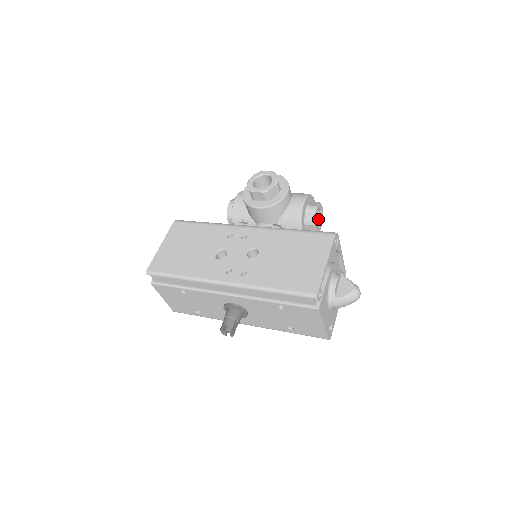
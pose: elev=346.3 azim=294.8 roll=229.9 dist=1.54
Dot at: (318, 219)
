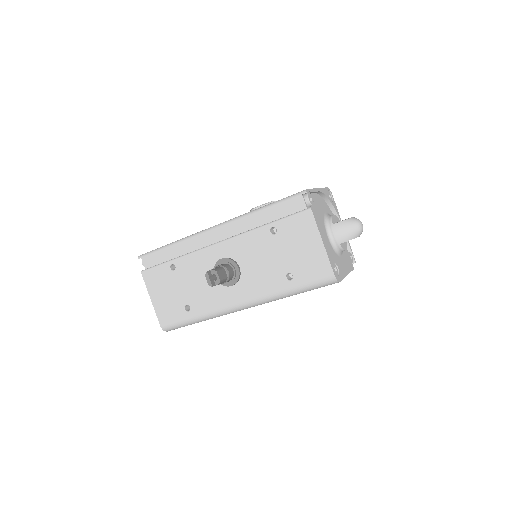
Dot at: occluded
